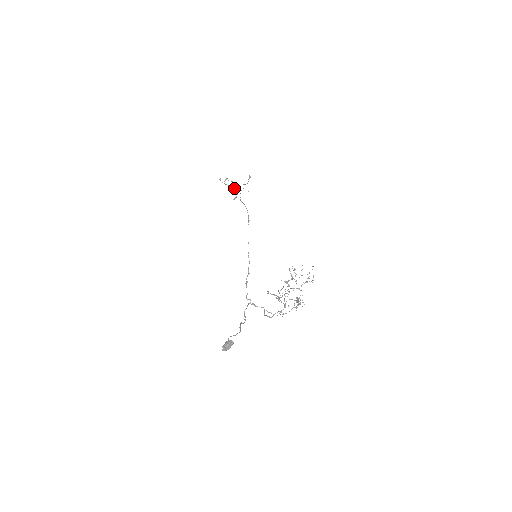
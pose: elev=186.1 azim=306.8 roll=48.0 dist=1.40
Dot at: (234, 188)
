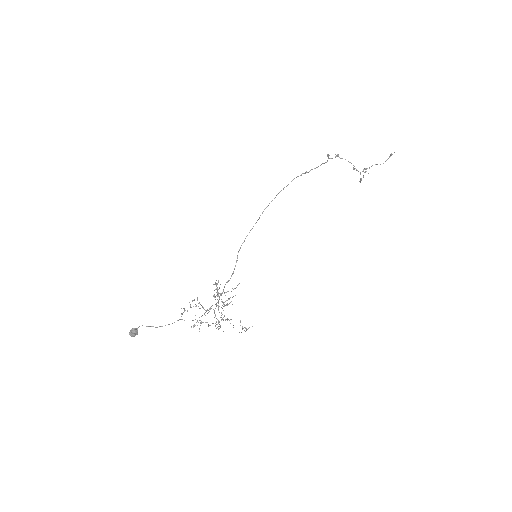
Dot at: (353, 167)
